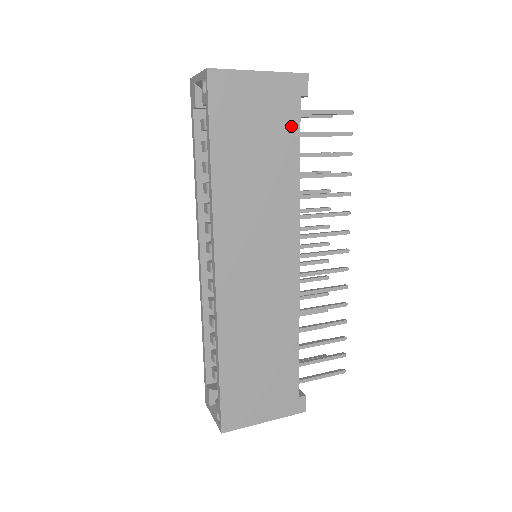
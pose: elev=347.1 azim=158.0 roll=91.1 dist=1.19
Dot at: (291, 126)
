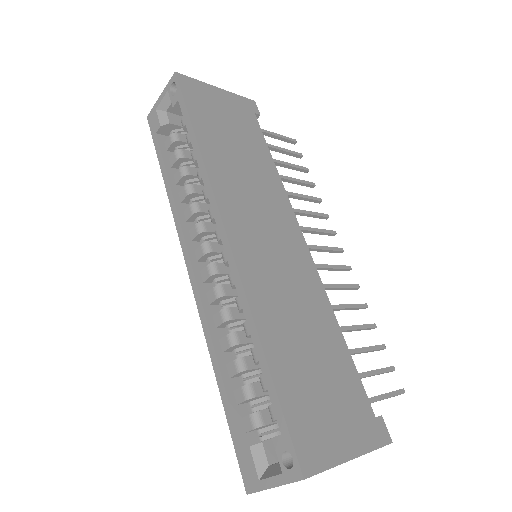
Dot at: (255, 130)
